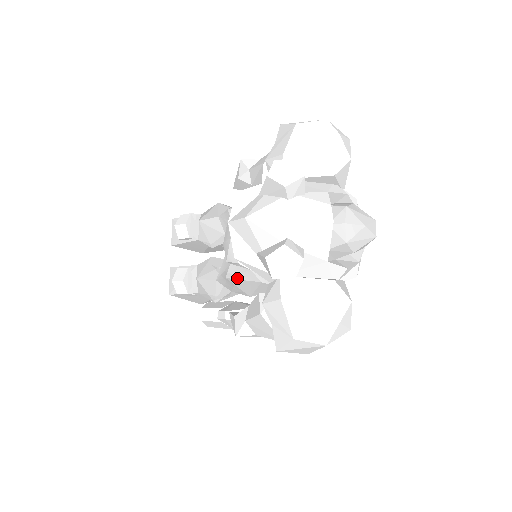
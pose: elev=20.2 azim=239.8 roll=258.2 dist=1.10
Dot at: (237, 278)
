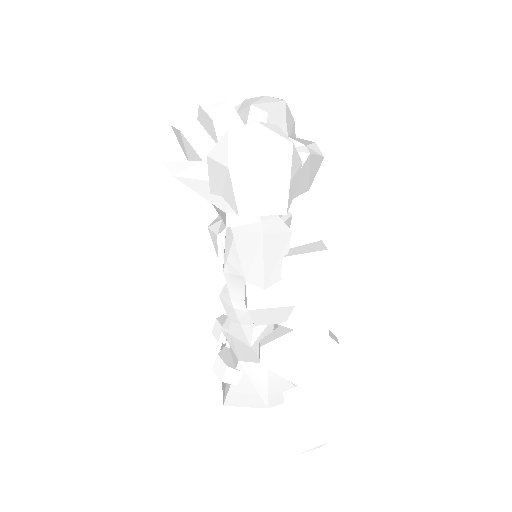
Dot at: (227, 256)
